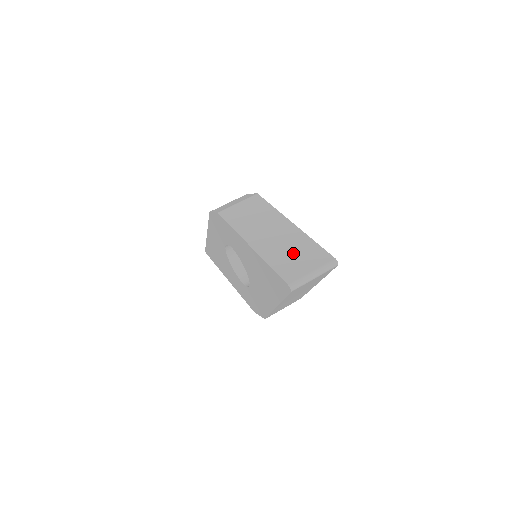
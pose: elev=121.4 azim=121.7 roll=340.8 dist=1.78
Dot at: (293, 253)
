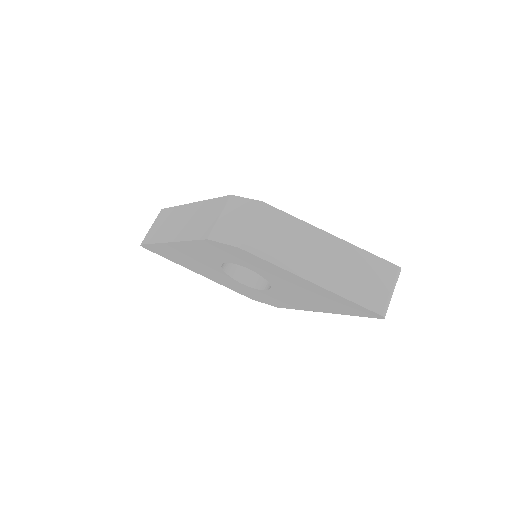
Dot at: (360, 275)
